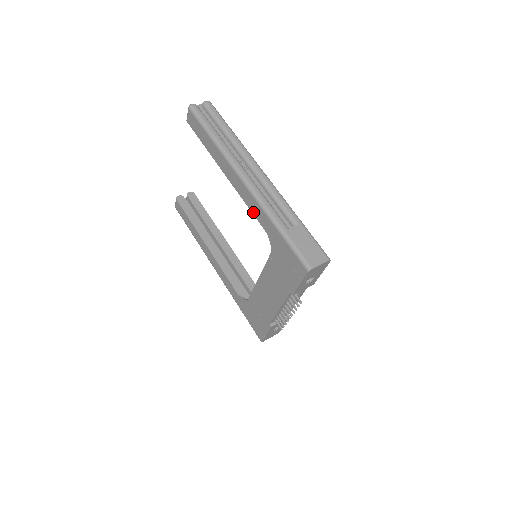
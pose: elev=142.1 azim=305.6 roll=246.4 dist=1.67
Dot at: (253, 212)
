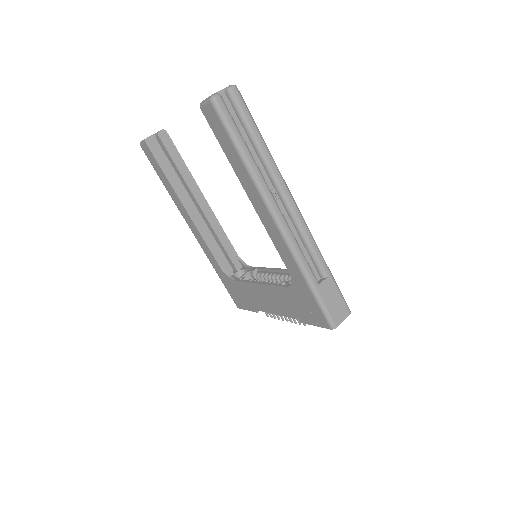
Dot at: (279, 252)
